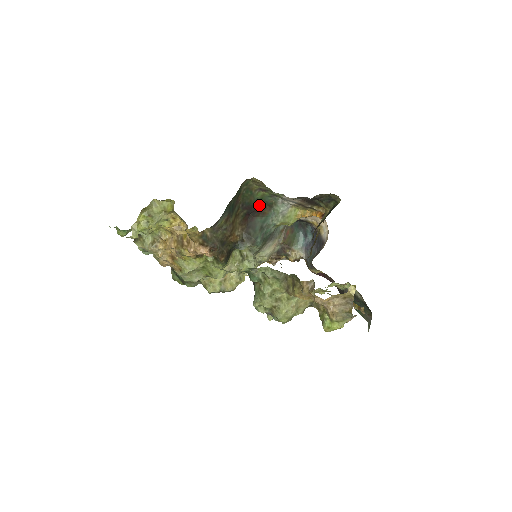
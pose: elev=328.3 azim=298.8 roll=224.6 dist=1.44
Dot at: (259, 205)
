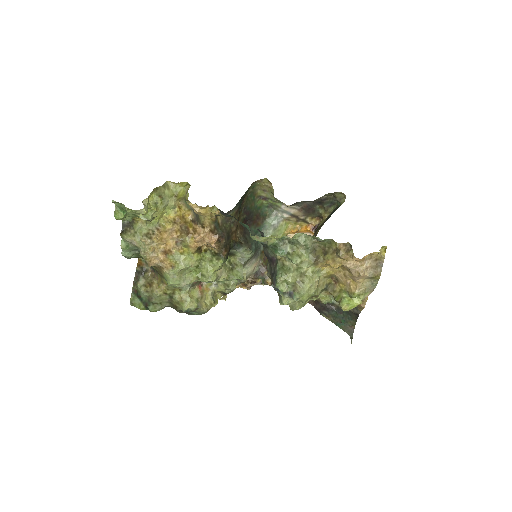
Dot at: (256, 214)
